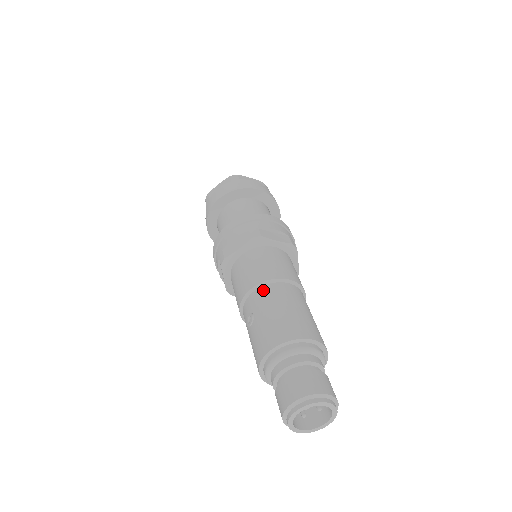
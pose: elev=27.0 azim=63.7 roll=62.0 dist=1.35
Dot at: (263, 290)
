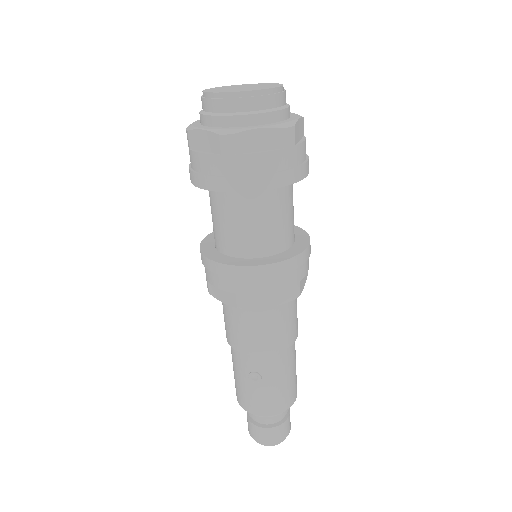
Dot at: (279, 357)
